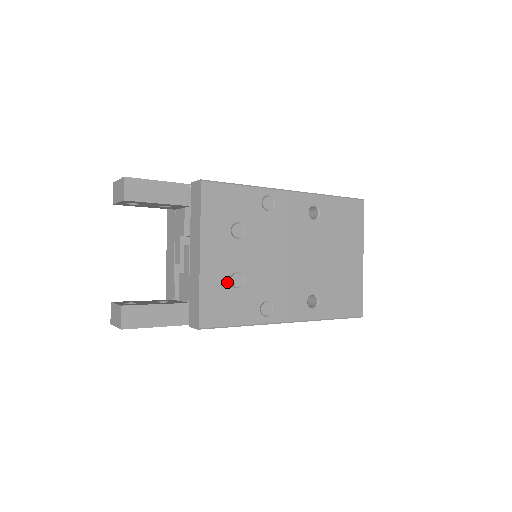
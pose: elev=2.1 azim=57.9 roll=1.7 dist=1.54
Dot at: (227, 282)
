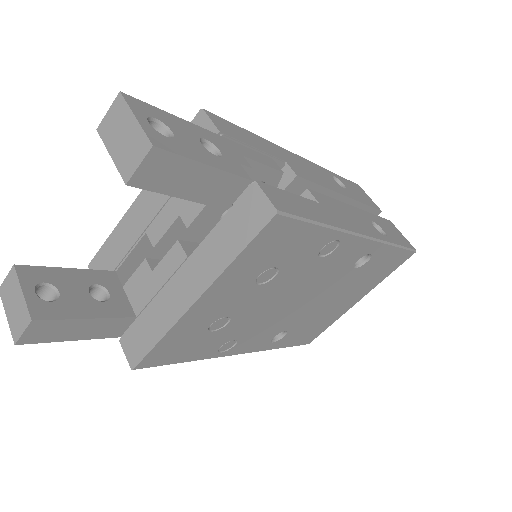
Dot at: (206, 326)
